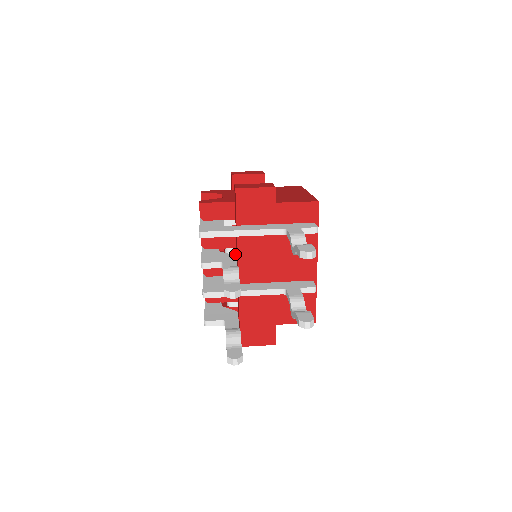
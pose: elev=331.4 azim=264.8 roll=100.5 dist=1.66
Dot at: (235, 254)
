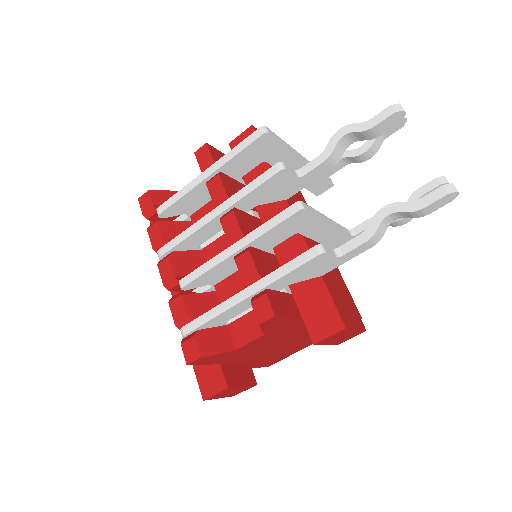
Dot at: (259, 219)
